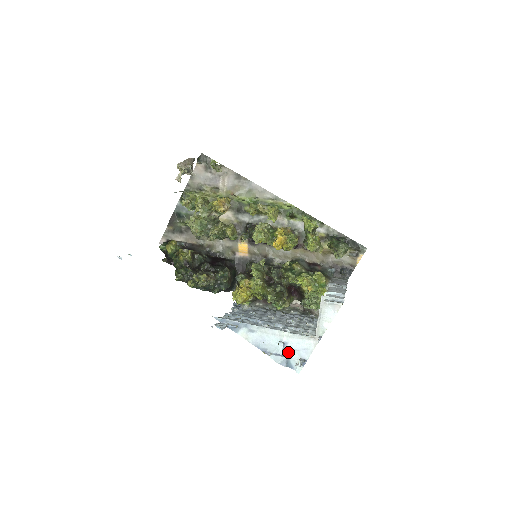
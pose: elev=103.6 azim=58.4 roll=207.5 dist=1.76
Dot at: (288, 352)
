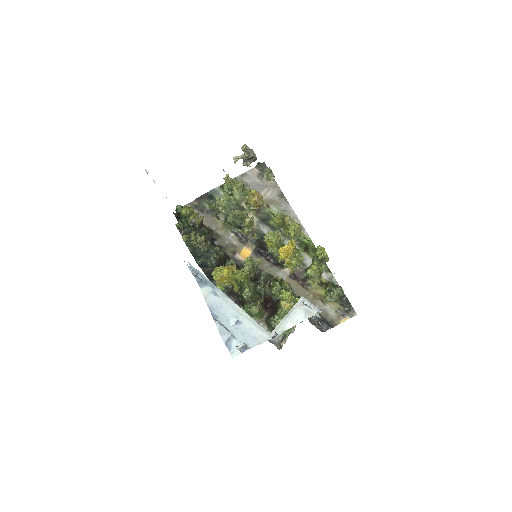
Dot at: (236, 331)
